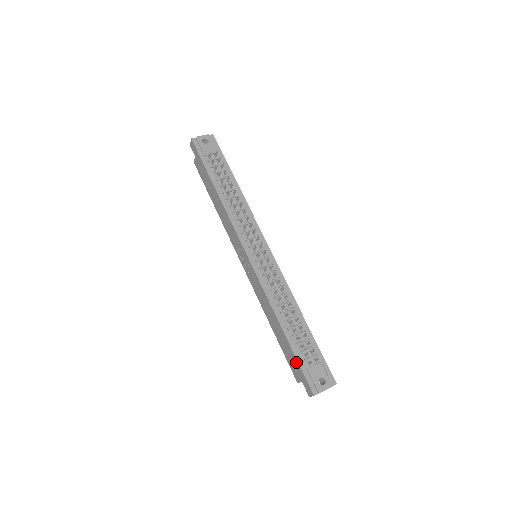
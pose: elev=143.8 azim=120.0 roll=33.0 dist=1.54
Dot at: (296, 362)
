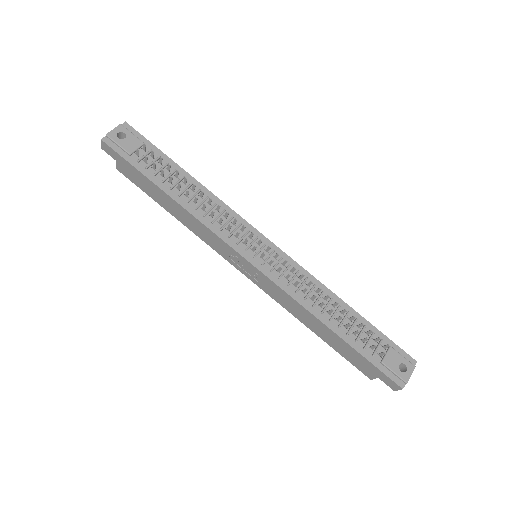
Dot at: (365, 361)
